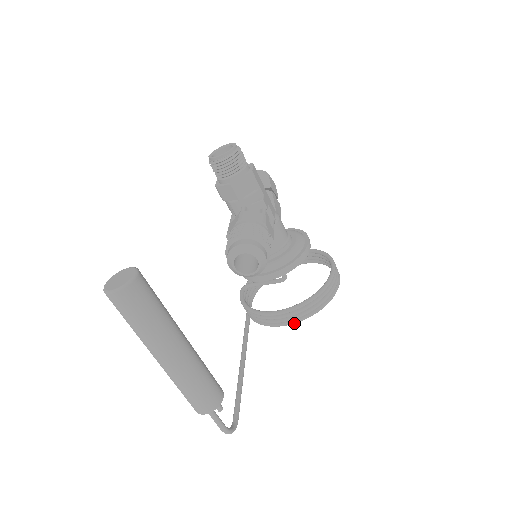
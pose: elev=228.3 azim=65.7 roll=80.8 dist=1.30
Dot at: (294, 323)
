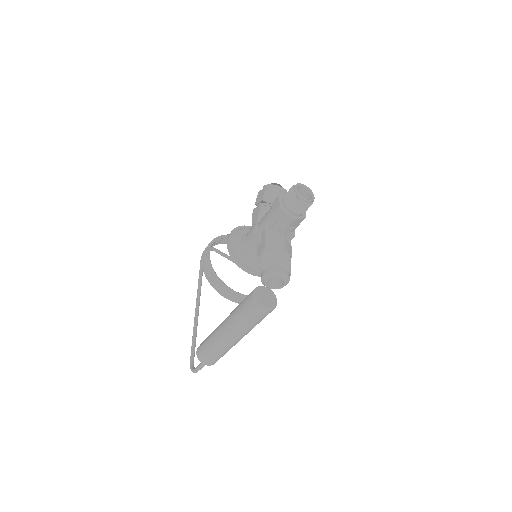
Dot at: occluded
